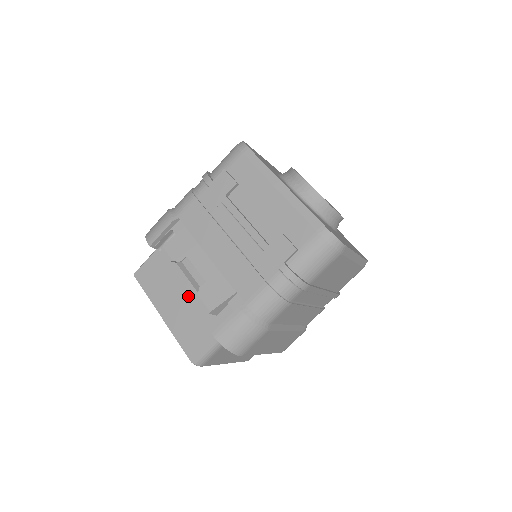
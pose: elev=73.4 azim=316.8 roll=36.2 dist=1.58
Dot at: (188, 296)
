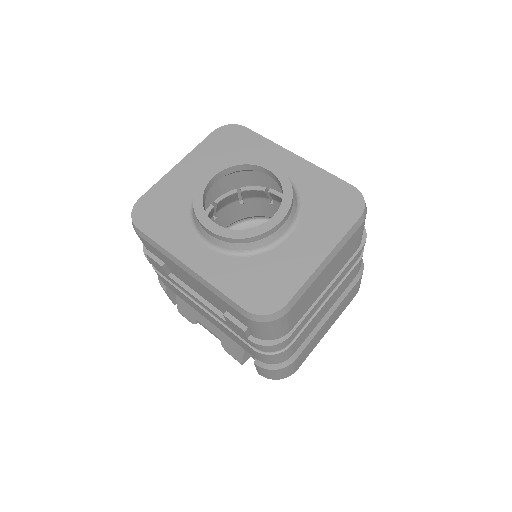
Dot at: occluded
